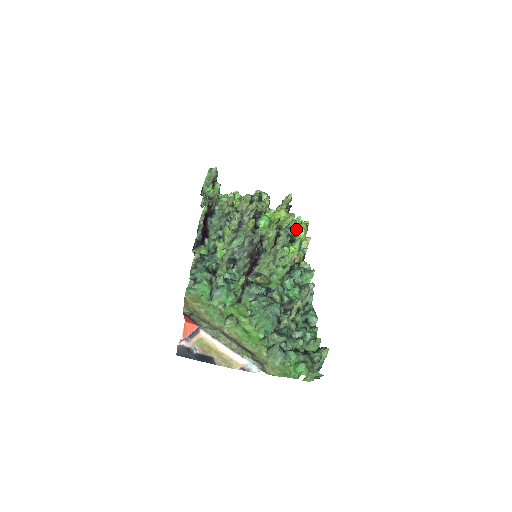
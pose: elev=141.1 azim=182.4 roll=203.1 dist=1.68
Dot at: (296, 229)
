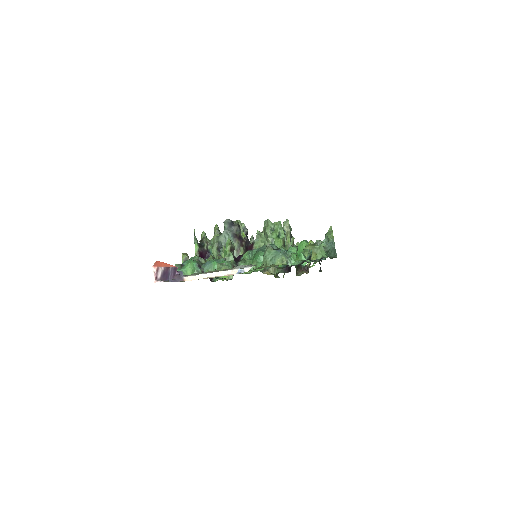
Dot at: occluded
